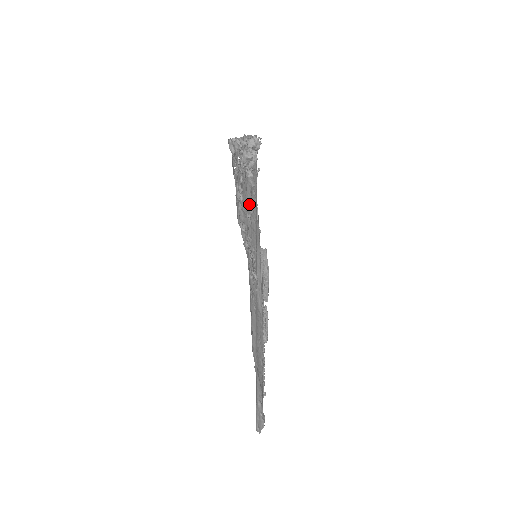
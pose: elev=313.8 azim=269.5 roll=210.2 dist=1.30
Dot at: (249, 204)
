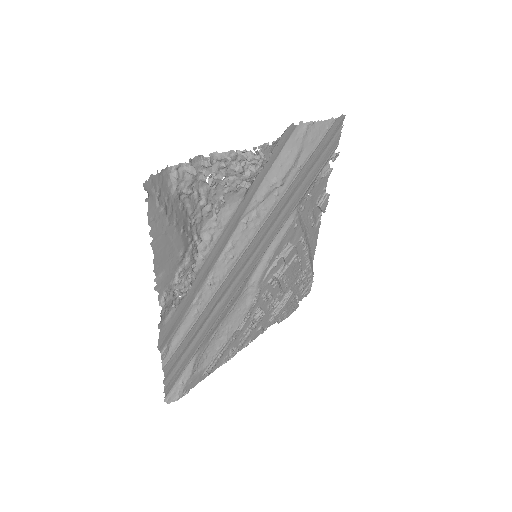
Dot at: (255, 207)
